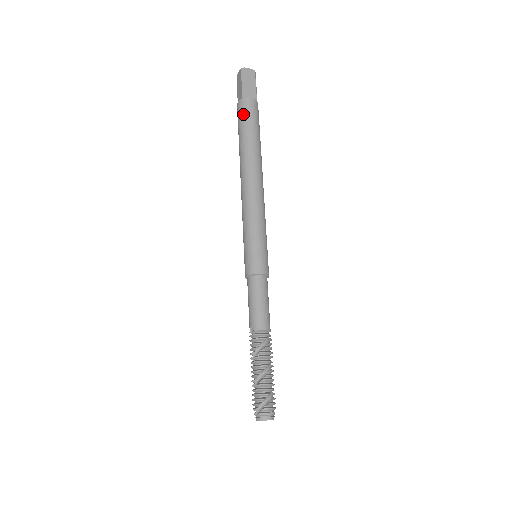
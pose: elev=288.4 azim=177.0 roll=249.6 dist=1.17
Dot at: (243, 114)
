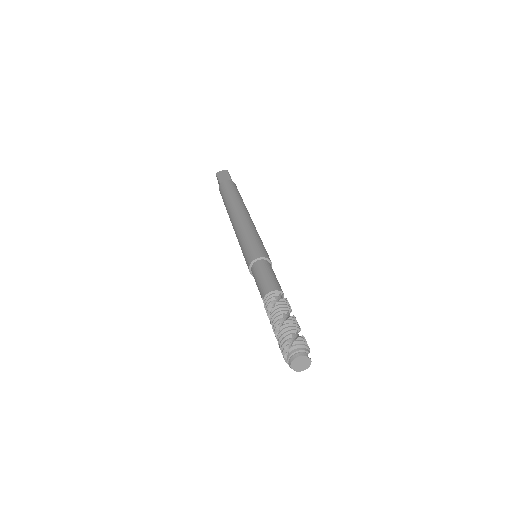
Dot at: (222, 190)
